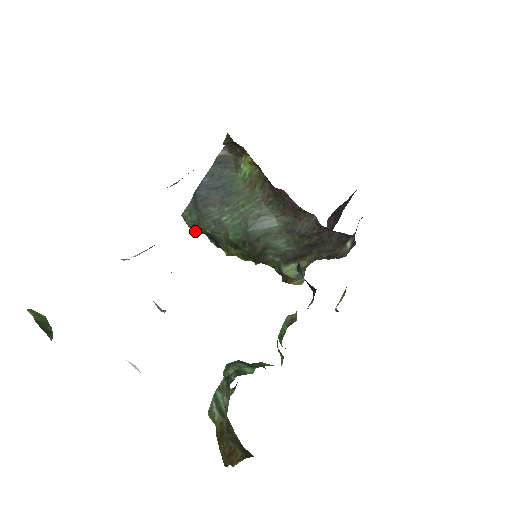
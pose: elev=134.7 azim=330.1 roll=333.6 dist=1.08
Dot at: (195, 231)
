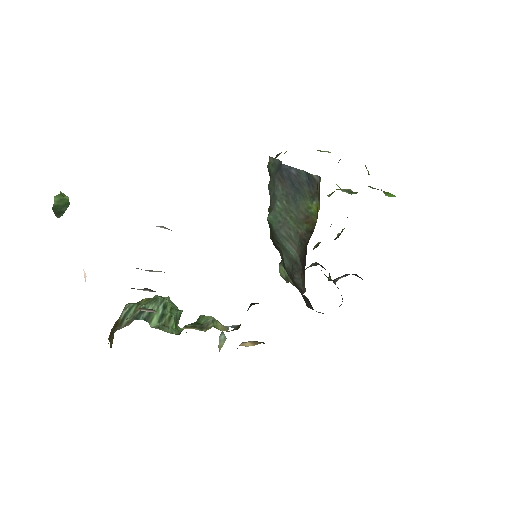
Dot at: occluded
